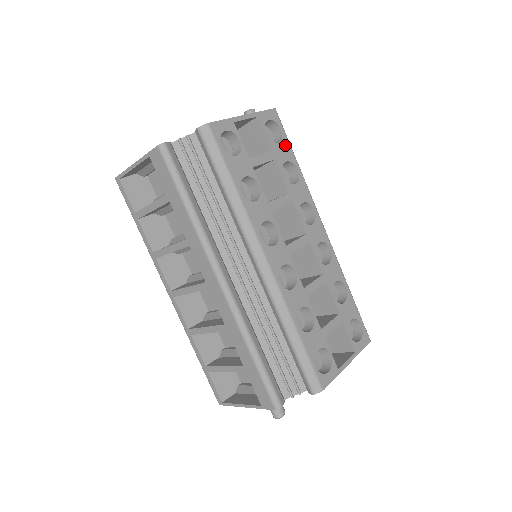
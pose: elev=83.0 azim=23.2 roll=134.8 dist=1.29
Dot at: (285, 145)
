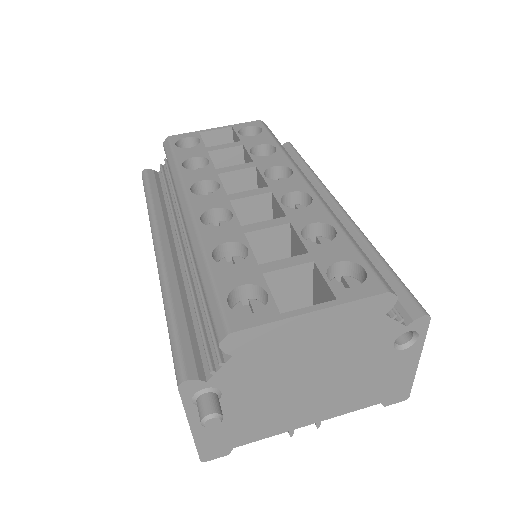
Dot at: (263, 136)
